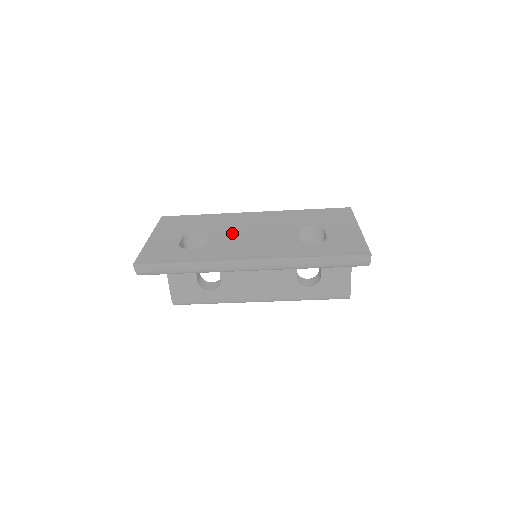
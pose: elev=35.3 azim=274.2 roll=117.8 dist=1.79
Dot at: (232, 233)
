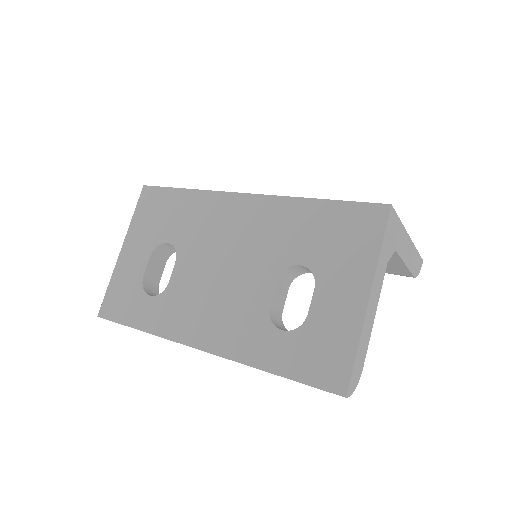
Dot at: (200, 263)
